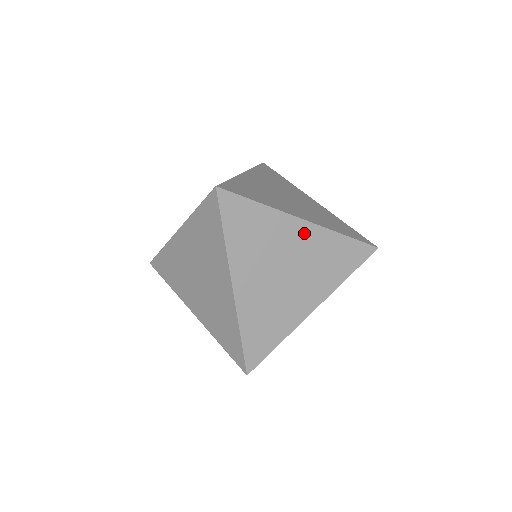
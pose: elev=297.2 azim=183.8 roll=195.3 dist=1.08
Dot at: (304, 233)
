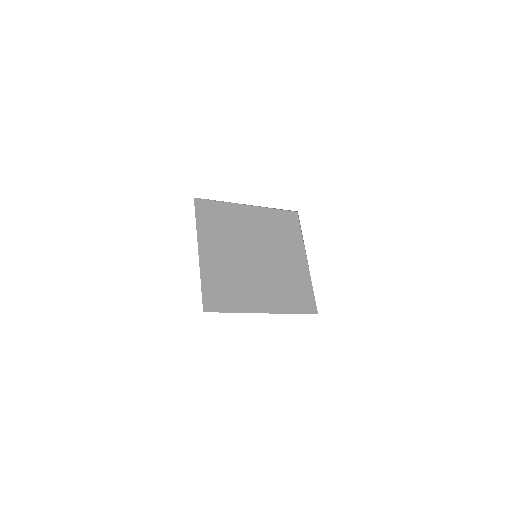
Dot at: (302, 273)
